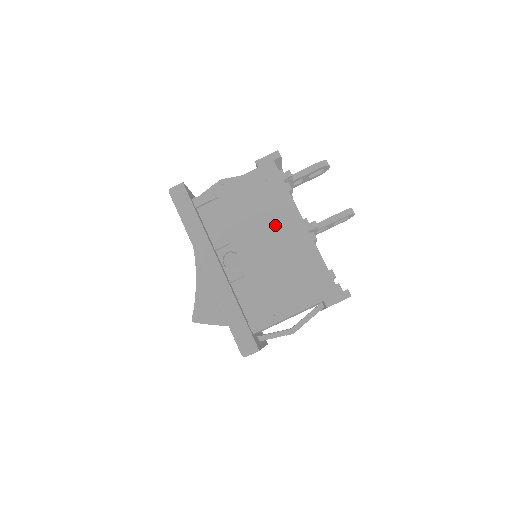
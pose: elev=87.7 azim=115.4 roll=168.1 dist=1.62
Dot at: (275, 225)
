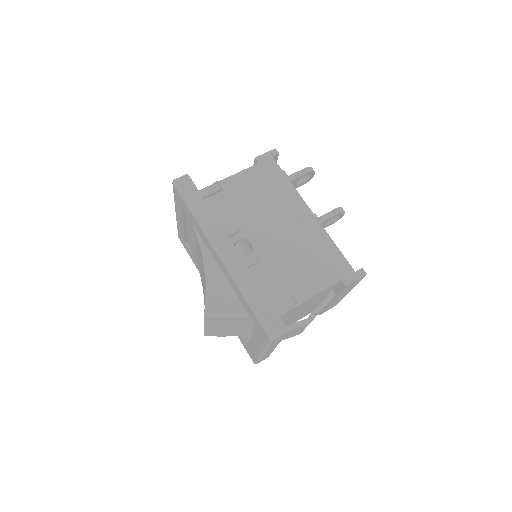
Dot at: (282, 213)
